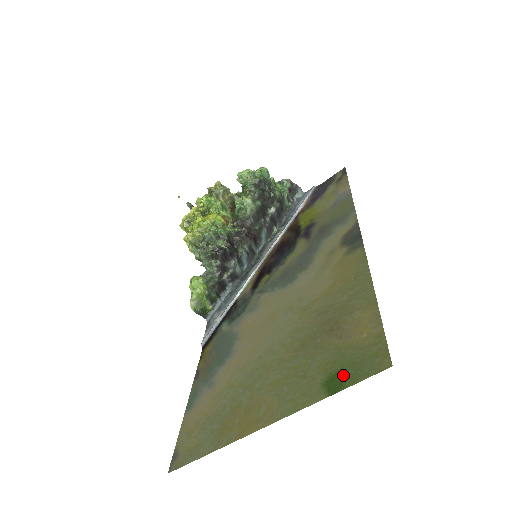
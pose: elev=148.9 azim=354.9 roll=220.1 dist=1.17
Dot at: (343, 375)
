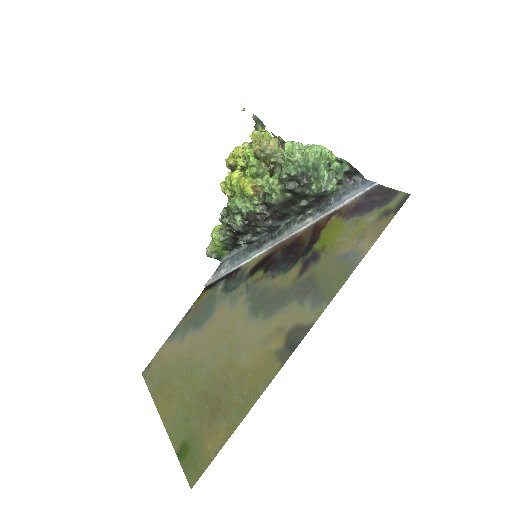
Dot at: (187, 454)
